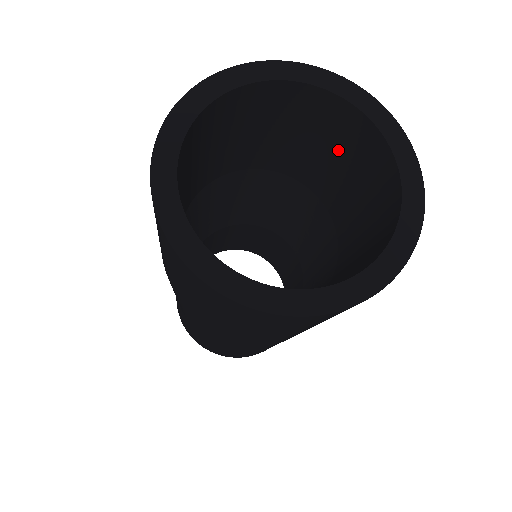
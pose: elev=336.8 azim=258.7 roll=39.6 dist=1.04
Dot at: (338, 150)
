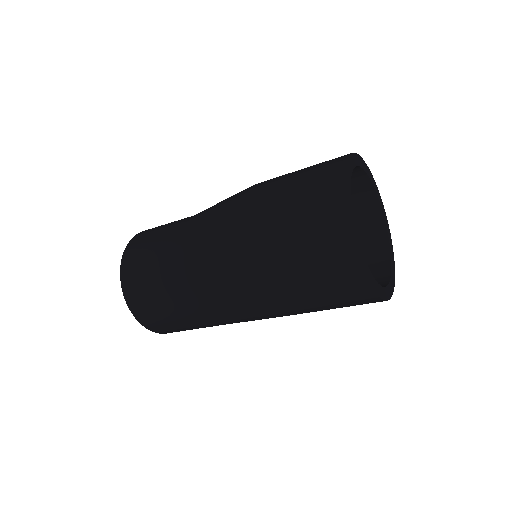
Dot at: occluded
